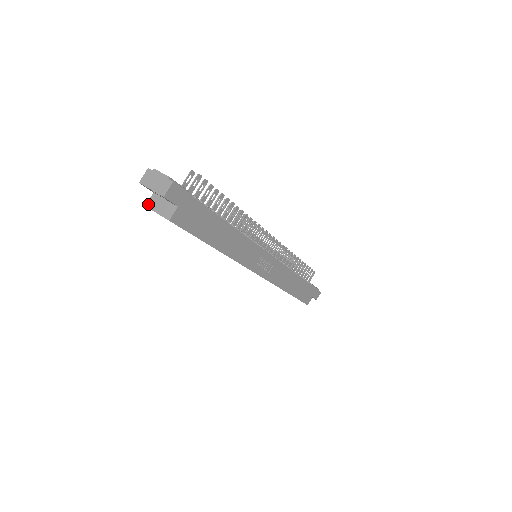
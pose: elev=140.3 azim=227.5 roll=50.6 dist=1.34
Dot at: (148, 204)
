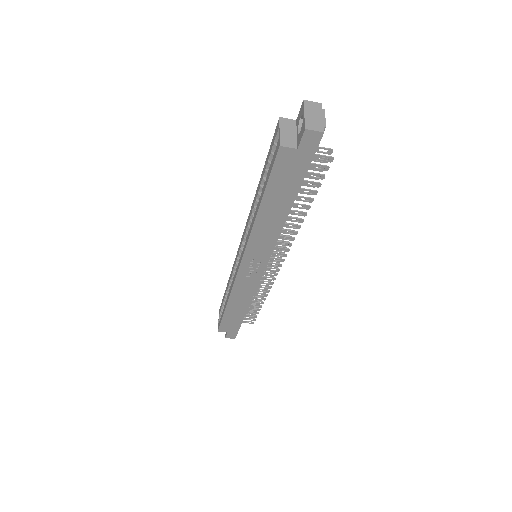
Dot at: (283, 119)
